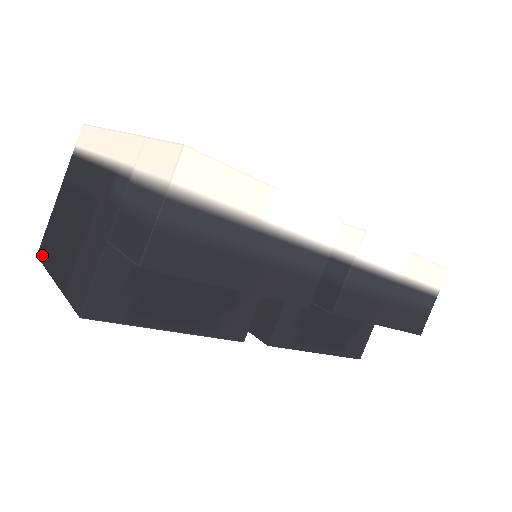
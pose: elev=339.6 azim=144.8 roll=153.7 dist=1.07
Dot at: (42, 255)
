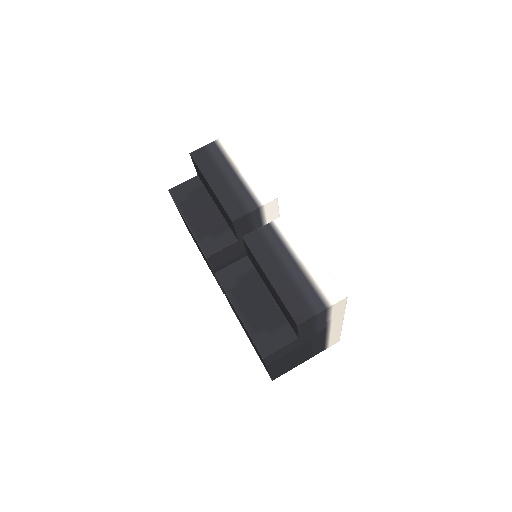
Dot at: occluded
